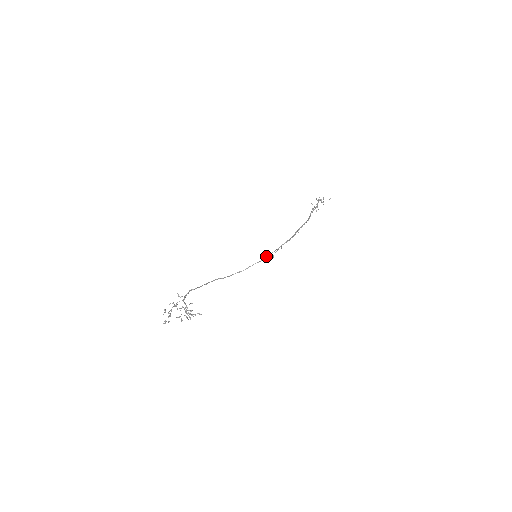
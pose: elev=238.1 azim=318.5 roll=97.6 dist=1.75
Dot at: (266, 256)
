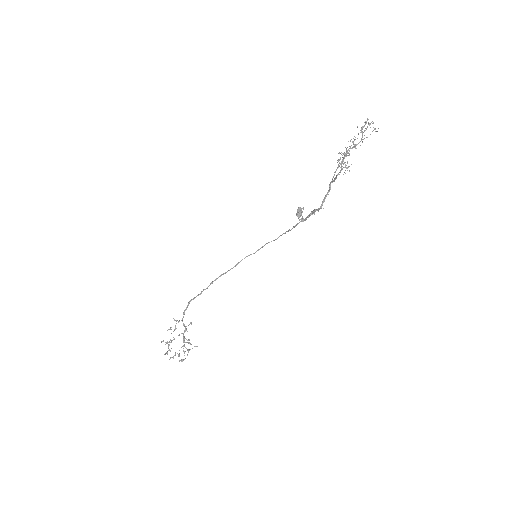
Dot at: (280, 235)
